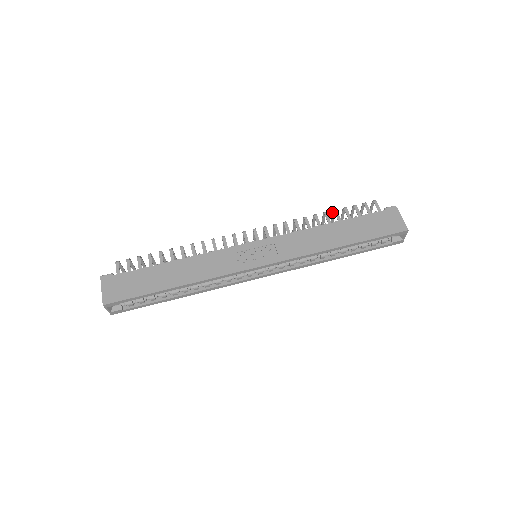
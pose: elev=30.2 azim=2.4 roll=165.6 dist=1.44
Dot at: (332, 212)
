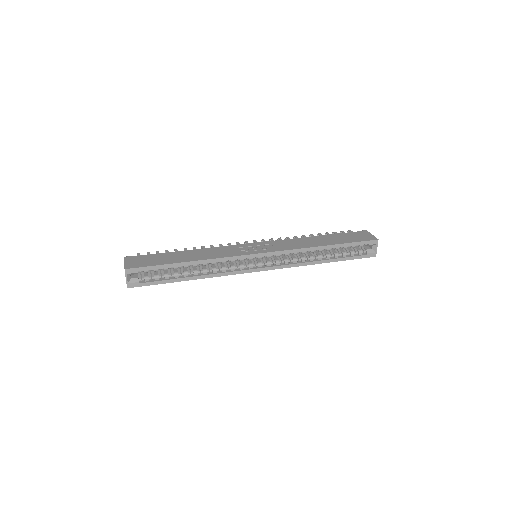
Dot at: occluded
